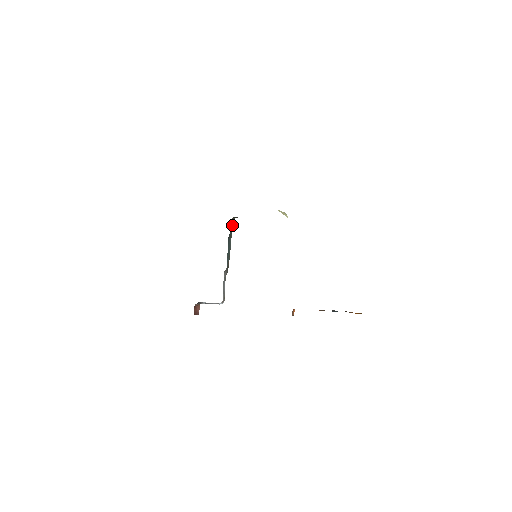
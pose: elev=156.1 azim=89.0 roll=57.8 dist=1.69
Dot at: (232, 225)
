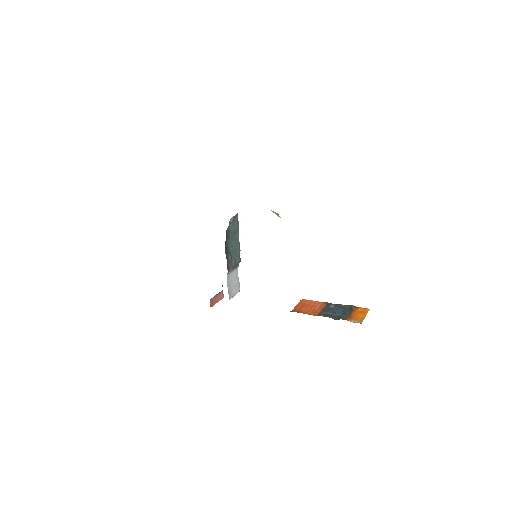
Dot at: (237, 219)
